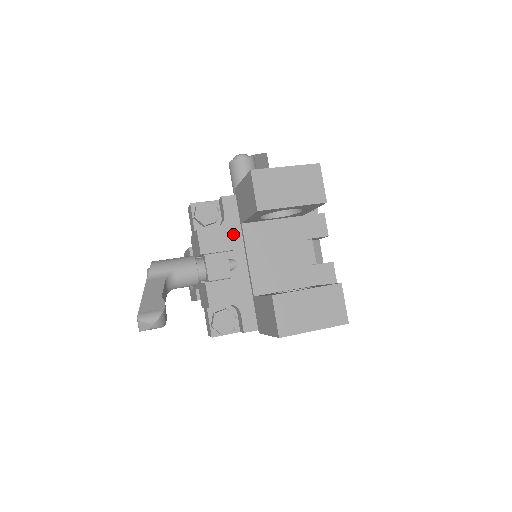
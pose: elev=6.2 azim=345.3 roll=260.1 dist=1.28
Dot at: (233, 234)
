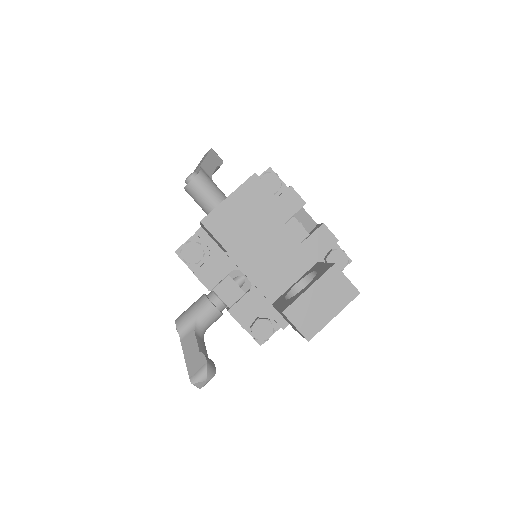
Dot at: (225, 257)
